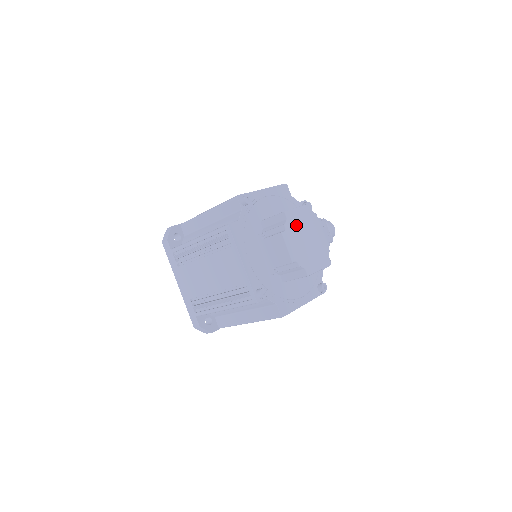
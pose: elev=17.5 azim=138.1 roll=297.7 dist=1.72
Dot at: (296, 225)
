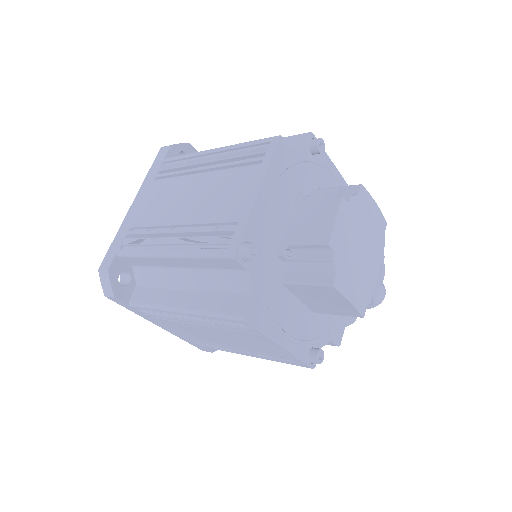
Dot at: (363, 215)
